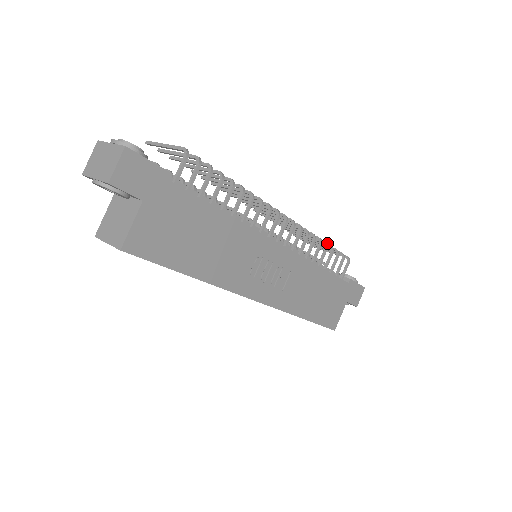
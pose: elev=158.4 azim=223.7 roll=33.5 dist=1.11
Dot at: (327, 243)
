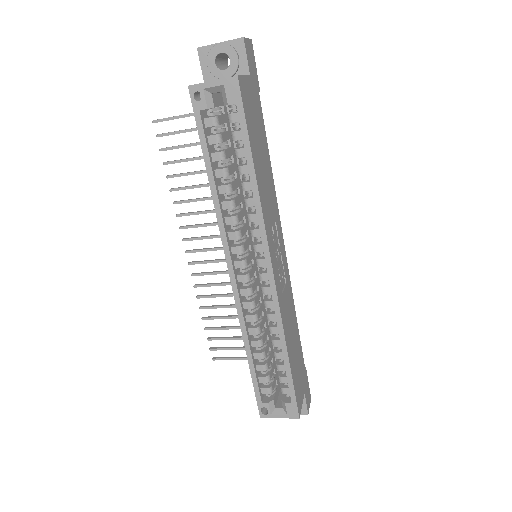
Dot at: occluded
